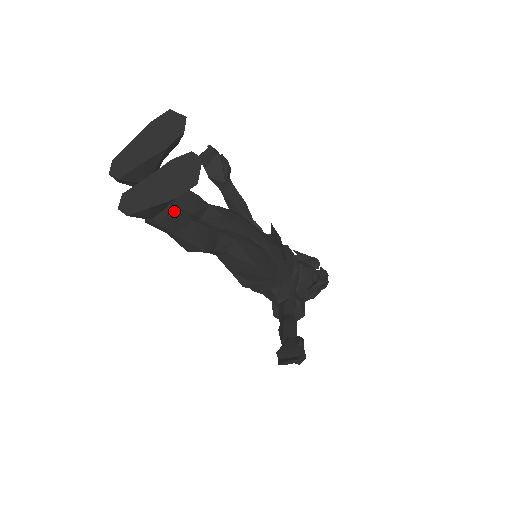
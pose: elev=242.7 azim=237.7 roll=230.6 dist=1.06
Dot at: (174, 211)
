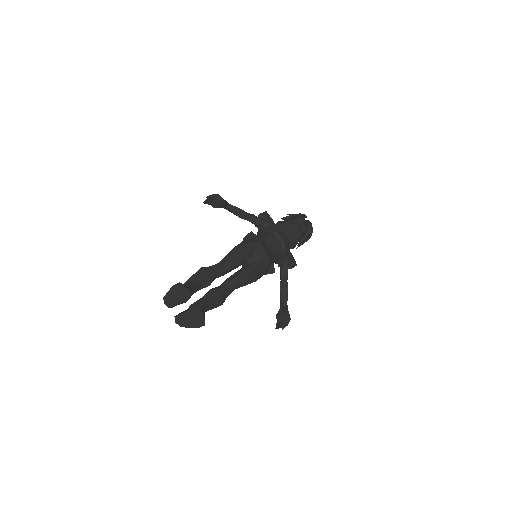
Dot at: occluded
